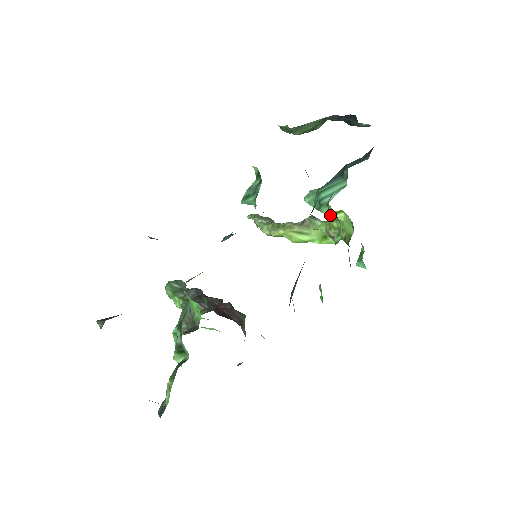
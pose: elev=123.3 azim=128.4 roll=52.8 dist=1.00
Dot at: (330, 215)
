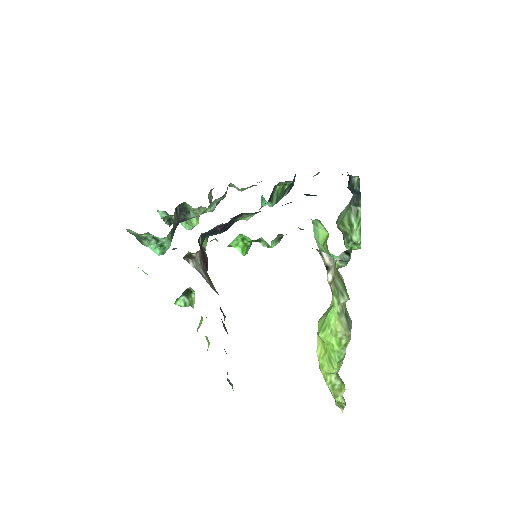
Dot at: (325, 248)
